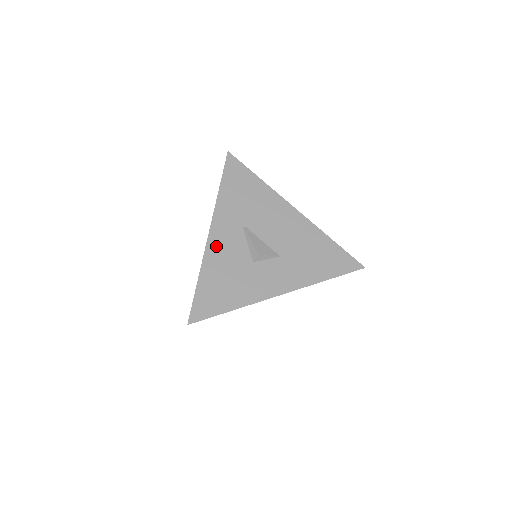
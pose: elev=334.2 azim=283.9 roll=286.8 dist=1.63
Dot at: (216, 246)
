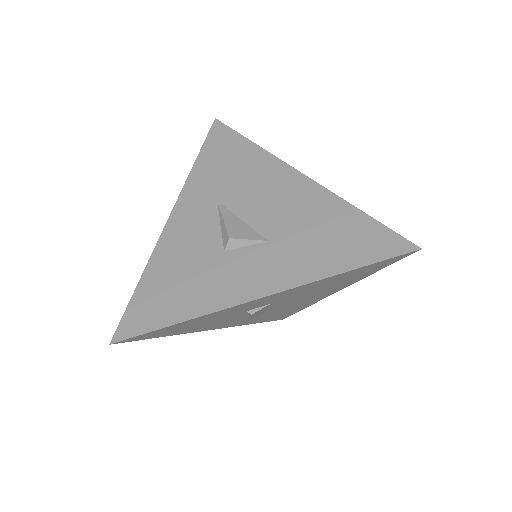
Dot at: (175, 233)
